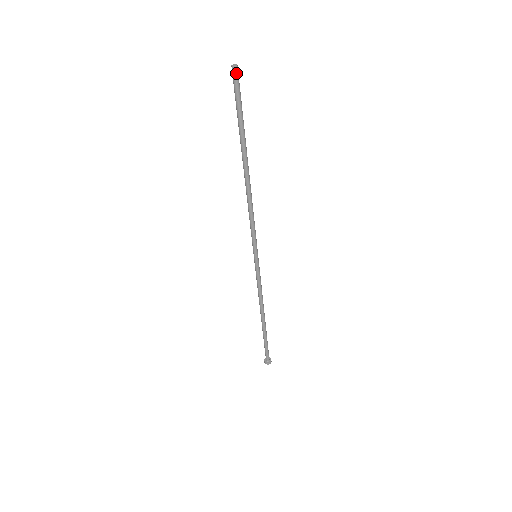
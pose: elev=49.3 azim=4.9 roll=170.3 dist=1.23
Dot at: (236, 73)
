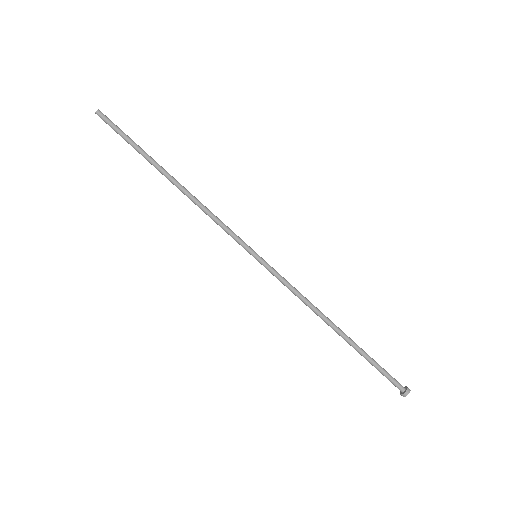
Dot at: (102, 114)
